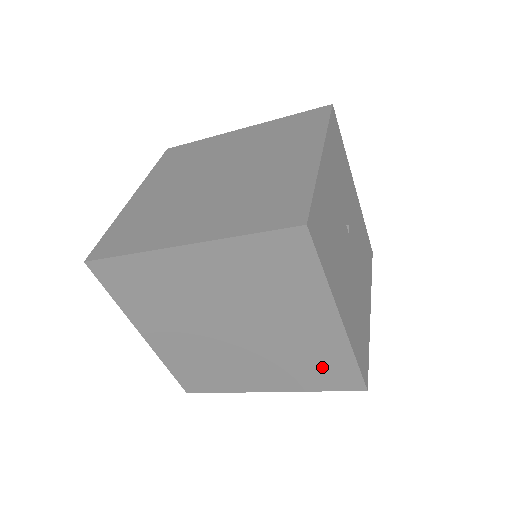
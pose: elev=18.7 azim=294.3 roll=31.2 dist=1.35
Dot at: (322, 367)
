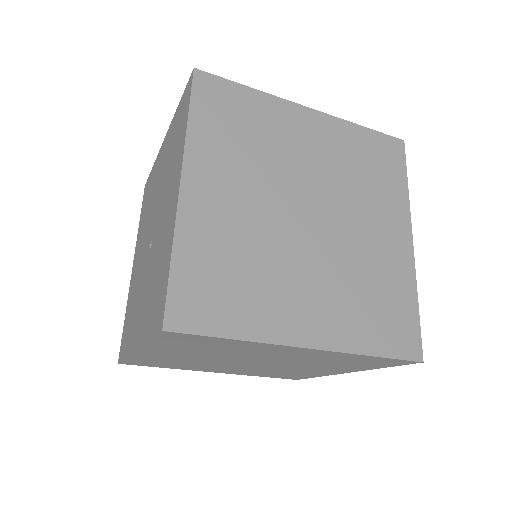
Dot at: (385, 306)
